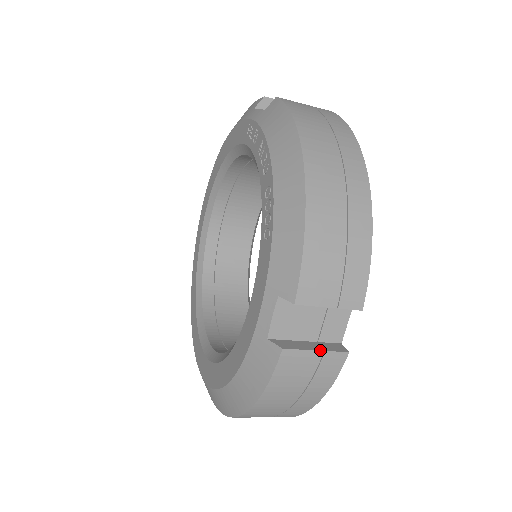
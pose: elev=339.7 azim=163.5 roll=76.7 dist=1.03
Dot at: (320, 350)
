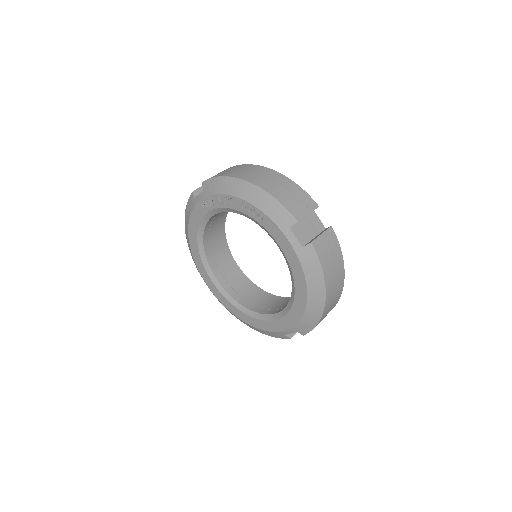
Dot at: (322, 233)
